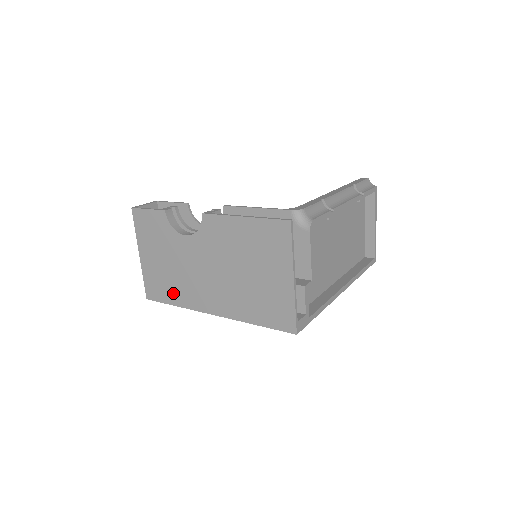
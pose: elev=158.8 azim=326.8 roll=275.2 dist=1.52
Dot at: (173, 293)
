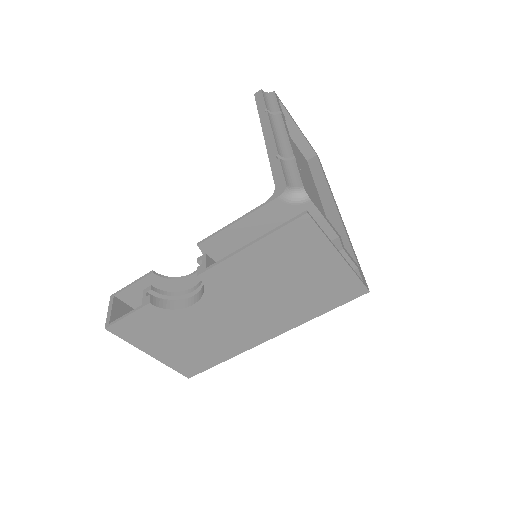
Dot at: (215, 354)
